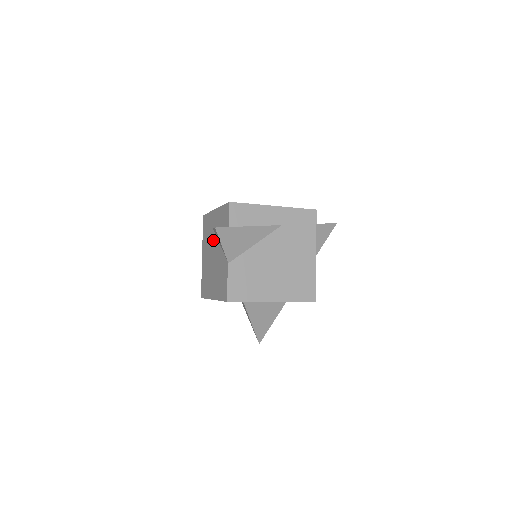
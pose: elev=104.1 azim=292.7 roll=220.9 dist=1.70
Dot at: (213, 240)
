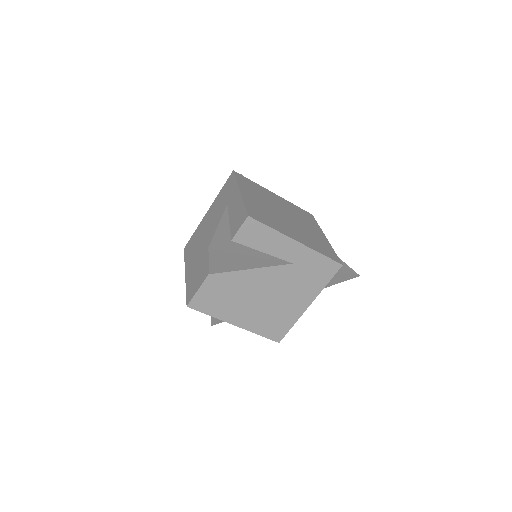
Dot at: (219, 219)
